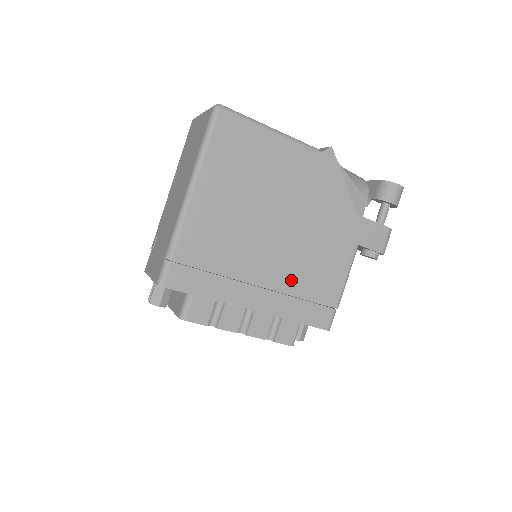
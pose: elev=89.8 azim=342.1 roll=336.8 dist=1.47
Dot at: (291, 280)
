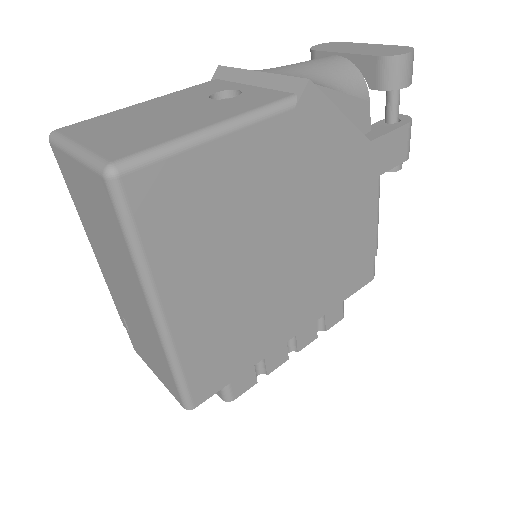
Dot at: (322, 277)
